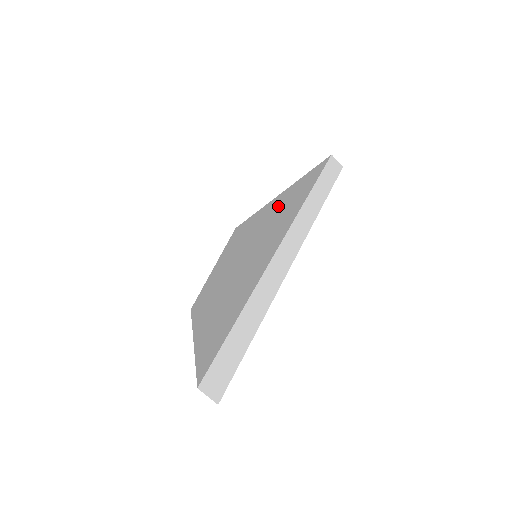
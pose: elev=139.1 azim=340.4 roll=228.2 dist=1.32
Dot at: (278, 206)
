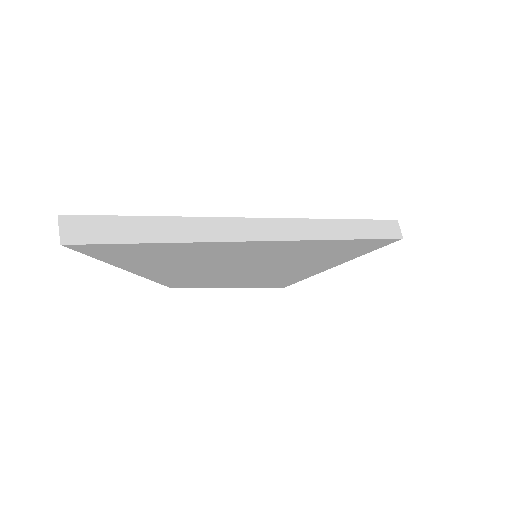
Dot at: occluded
